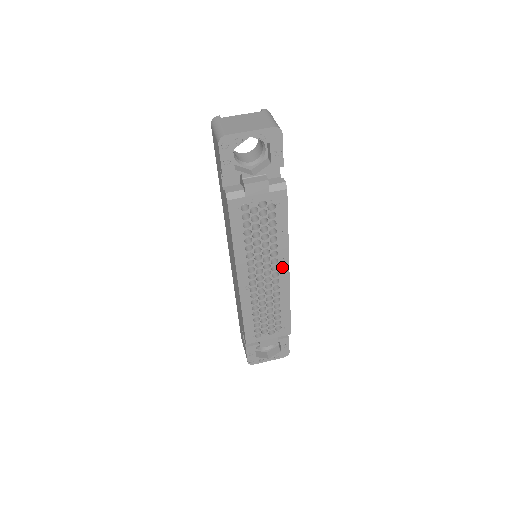
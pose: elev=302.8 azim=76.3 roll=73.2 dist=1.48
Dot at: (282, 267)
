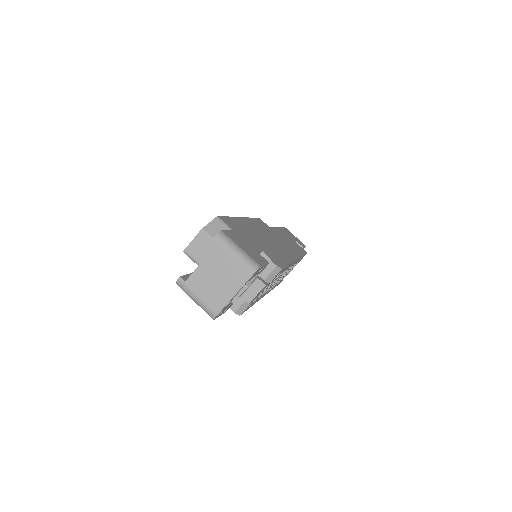
Dot at: (291, 265)
